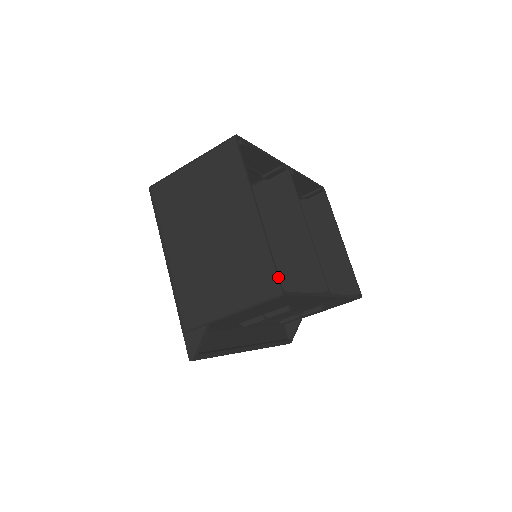
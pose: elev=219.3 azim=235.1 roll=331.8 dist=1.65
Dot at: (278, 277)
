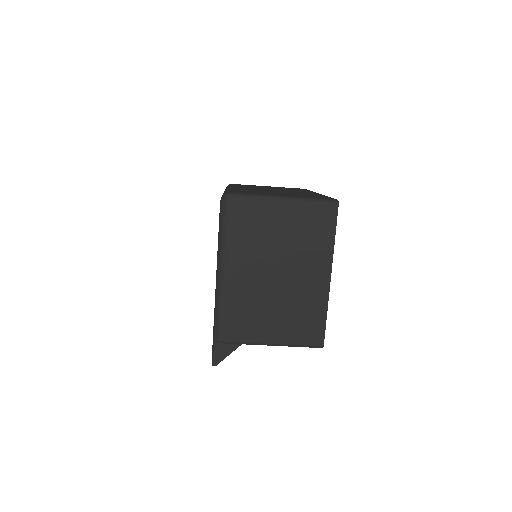
Dot at: (324, 335)
